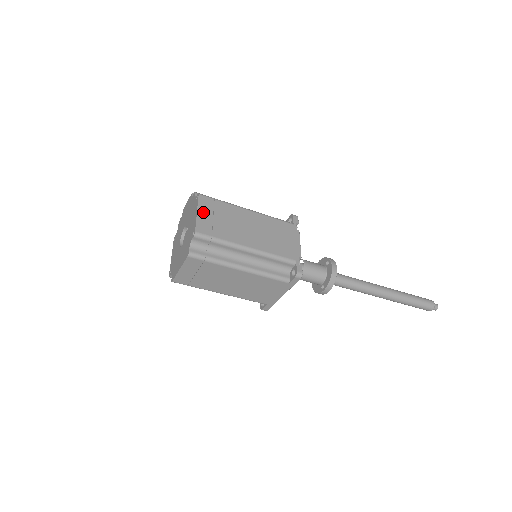
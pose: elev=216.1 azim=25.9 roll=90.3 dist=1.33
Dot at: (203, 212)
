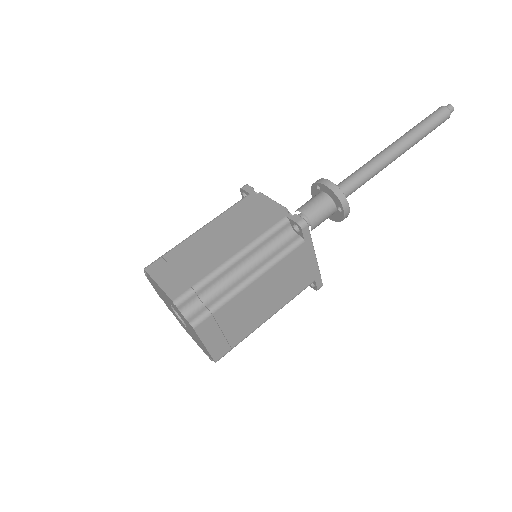
Dot at: (163, 278)
